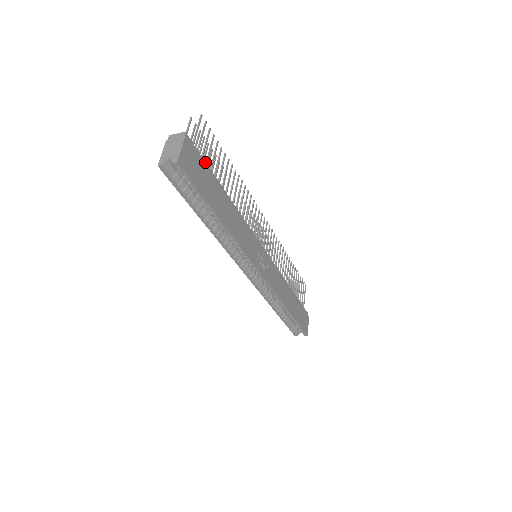
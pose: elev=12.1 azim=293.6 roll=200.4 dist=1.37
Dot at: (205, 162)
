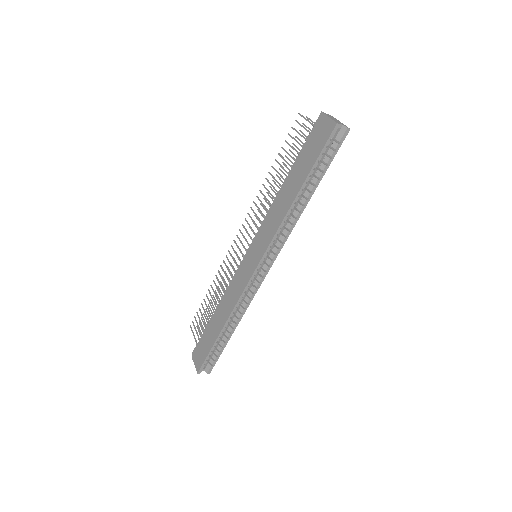
Dot at: occluded
